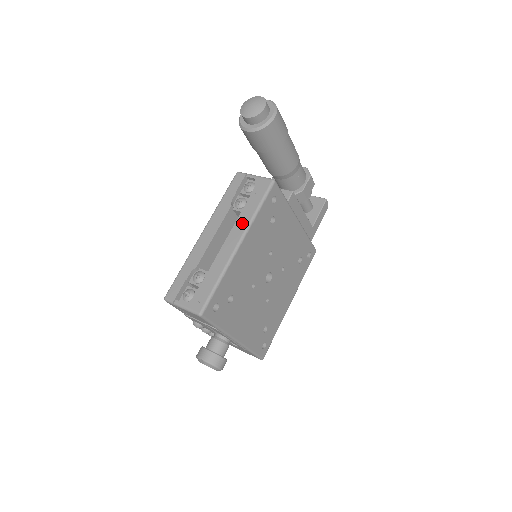
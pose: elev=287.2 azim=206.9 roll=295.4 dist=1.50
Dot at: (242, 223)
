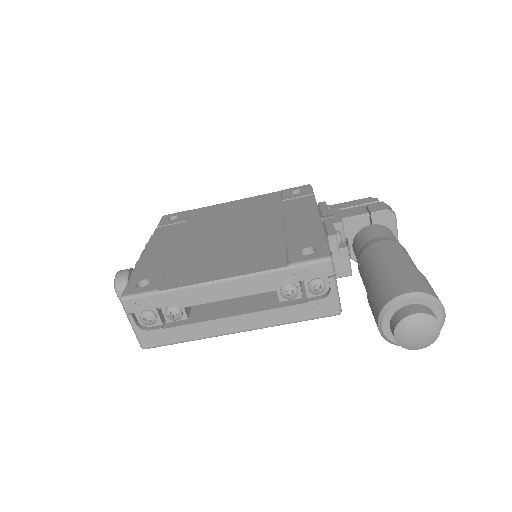
Dot at: (264, 320)
